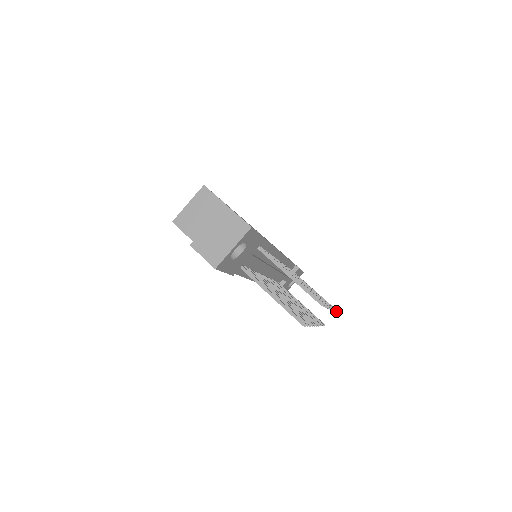
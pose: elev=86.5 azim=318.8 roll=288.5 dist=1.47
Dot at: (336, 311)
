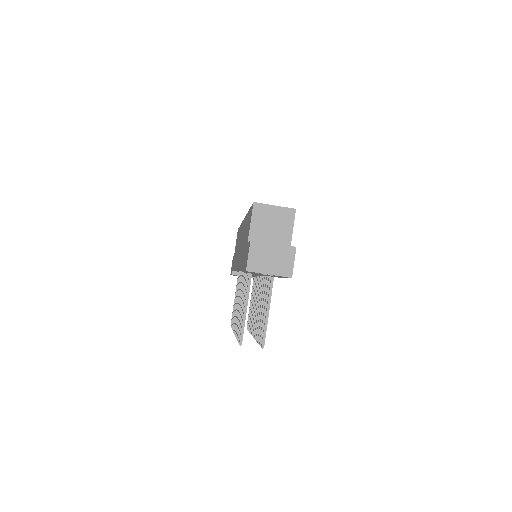
Dot at: occluded
